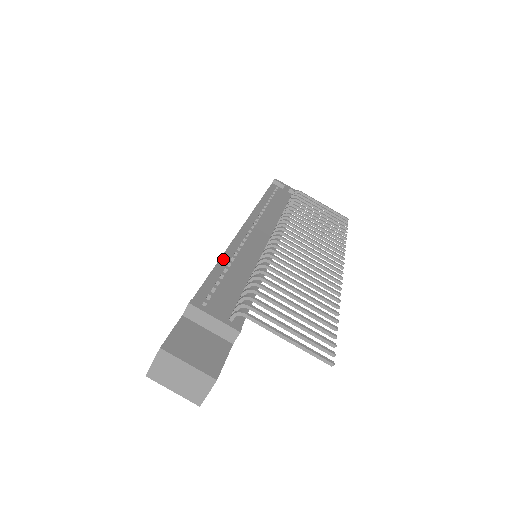
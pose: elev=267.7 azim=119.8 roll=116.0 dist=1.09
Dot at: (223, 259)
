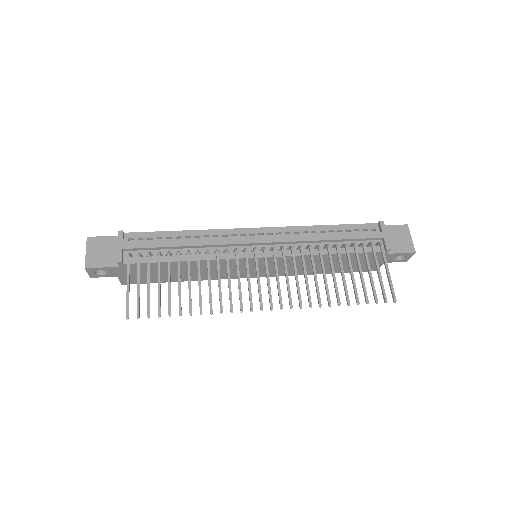
Dot at: (190, 232)
